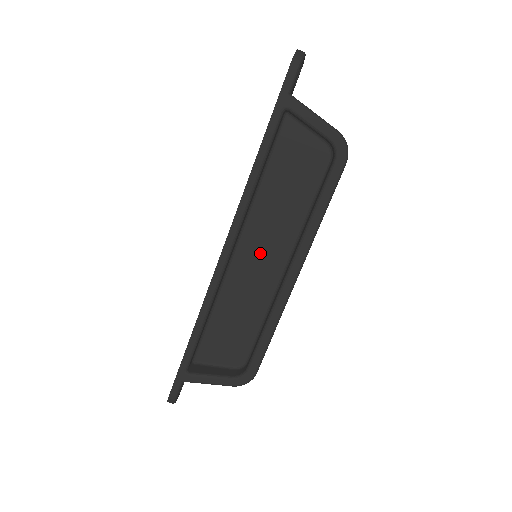
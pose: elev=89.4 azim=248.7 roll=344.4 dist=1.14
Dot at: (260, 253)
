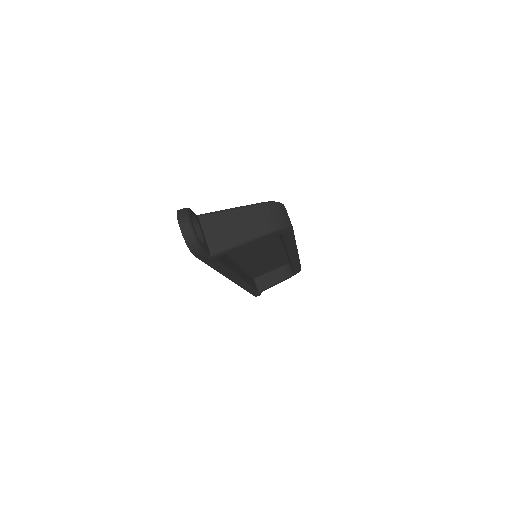
Dot at: (257, 254)
